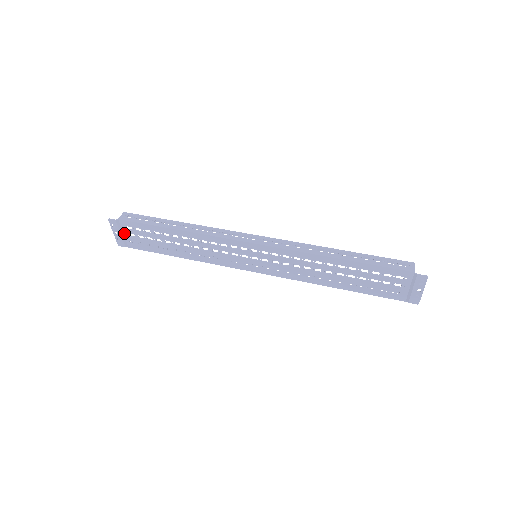
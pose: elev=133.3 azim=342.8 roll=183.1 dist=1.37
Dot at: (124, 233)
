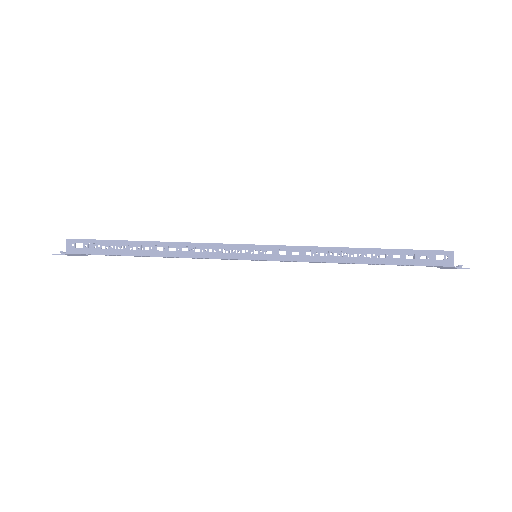
Dot at: (79, 254)
